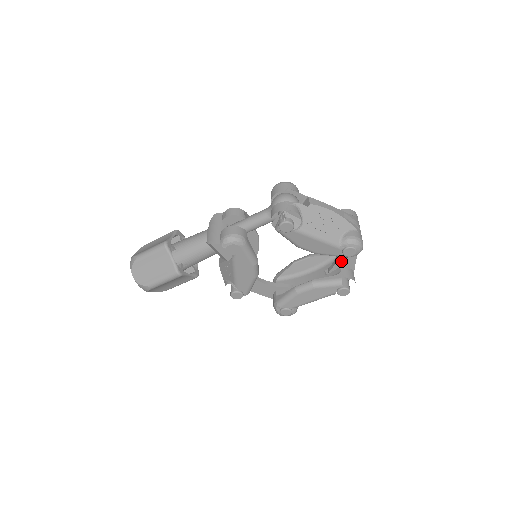
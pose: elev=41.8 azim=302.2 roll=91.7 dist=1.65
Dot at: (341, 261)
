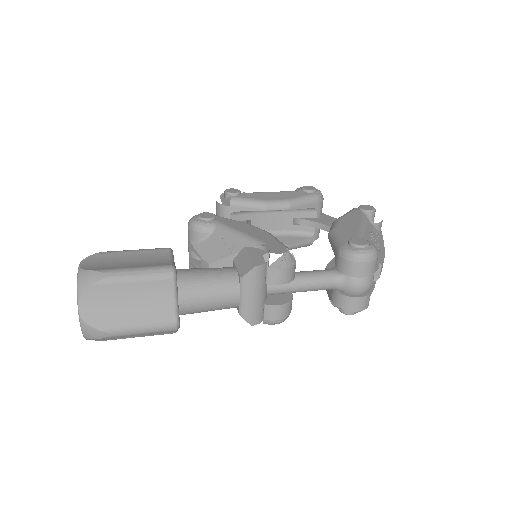
Dot at: occluded
